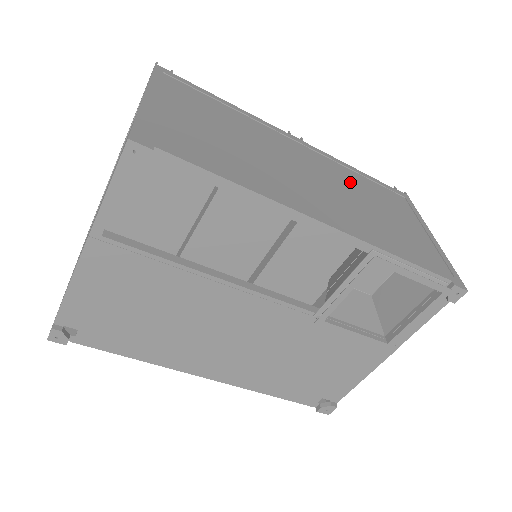
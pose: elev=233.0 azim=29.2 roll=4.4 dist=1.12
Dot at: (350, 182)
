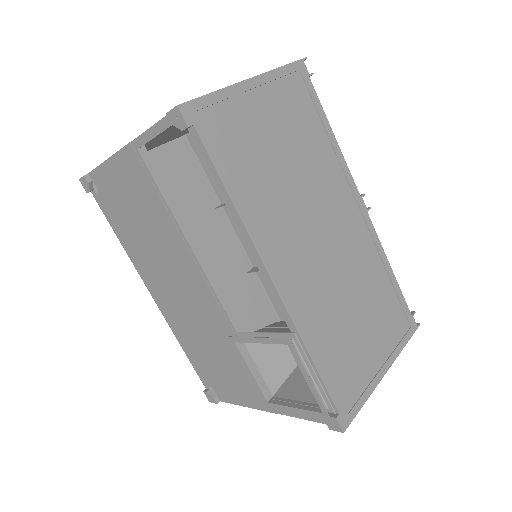
Dot at: (364, 274)
